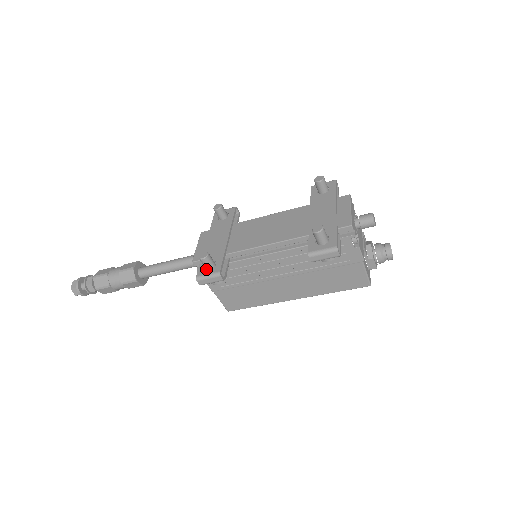
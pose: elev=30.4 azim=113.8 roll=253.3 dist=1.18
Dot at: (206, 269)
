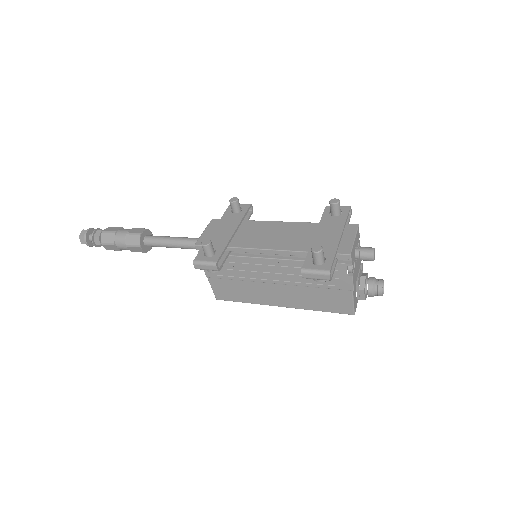
Dot at: (205, 255)
